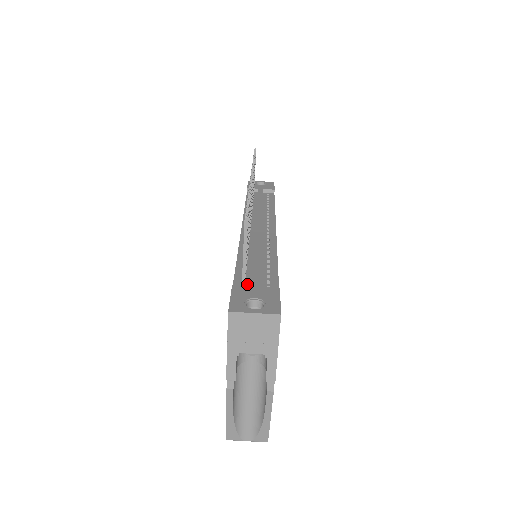
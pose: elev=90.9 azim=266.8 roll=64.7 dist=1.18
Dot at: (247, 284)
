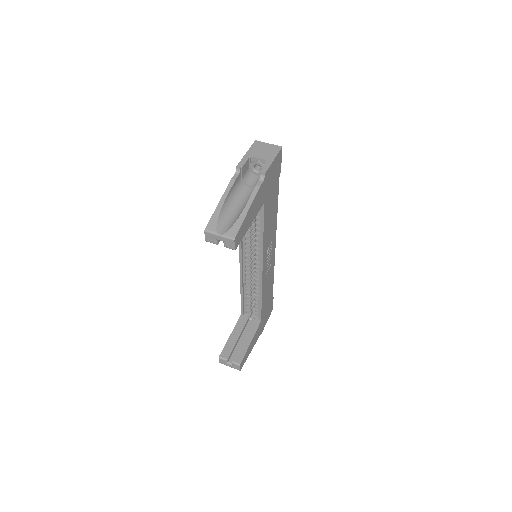
Dot at: occluded
